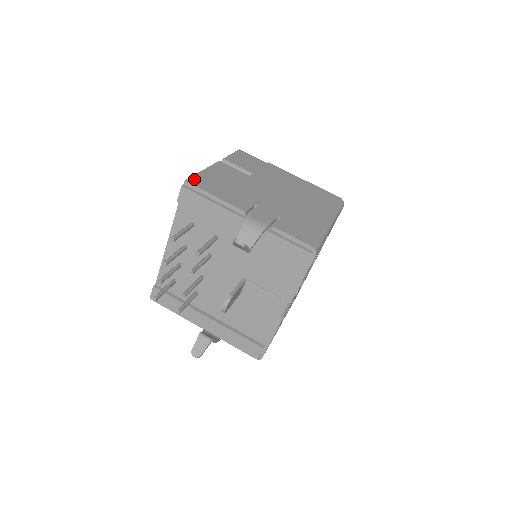
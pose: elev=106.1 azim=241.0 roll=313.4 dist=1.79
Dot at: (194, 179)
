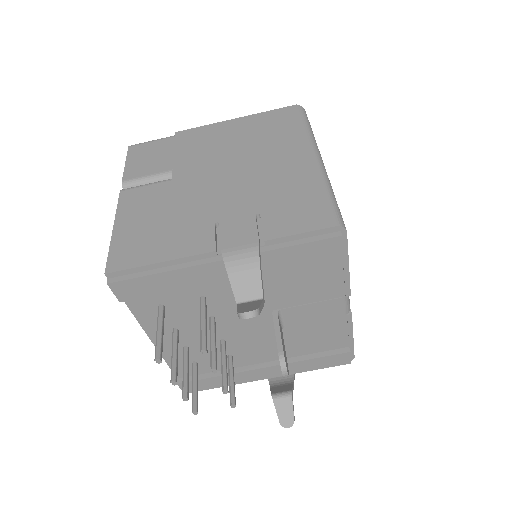
Dot at: (114, 259)
